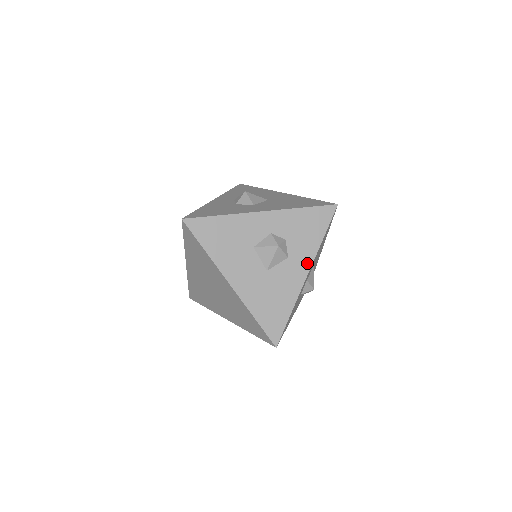
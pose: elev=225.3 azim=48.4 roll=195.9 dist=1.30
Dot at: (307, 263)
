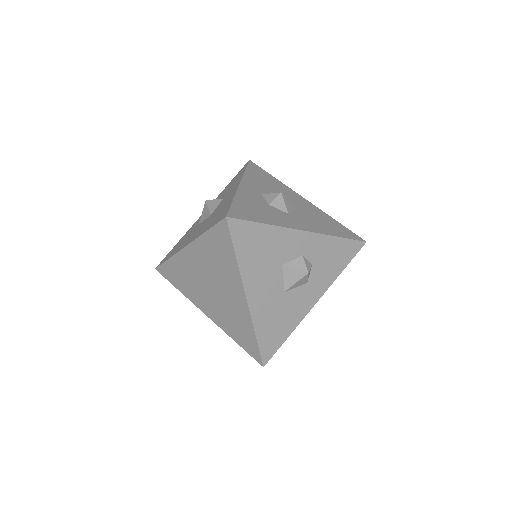
Dot at: (320, 292)
